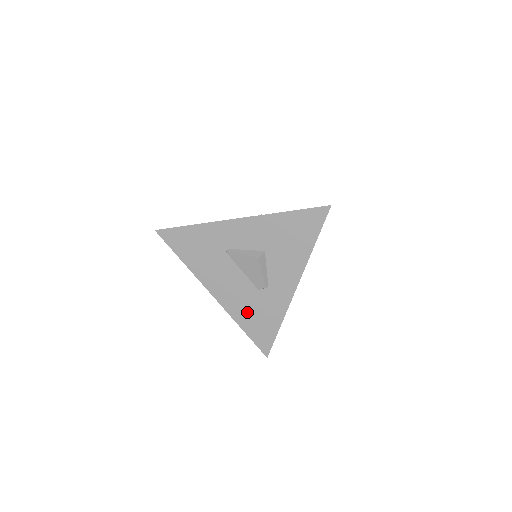
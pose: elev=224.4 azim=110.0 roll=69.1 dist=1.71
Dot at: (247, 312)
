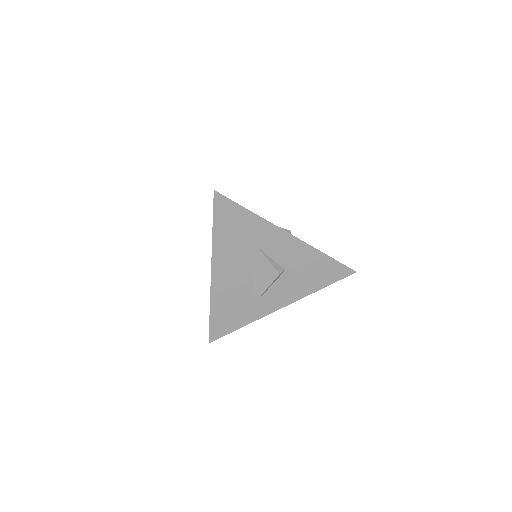
Dot at: (227, 303)
